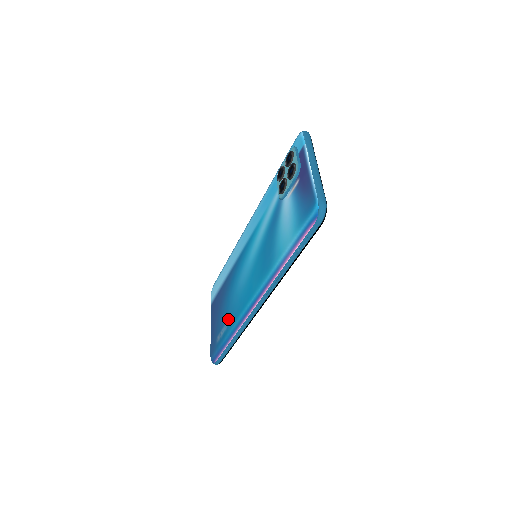
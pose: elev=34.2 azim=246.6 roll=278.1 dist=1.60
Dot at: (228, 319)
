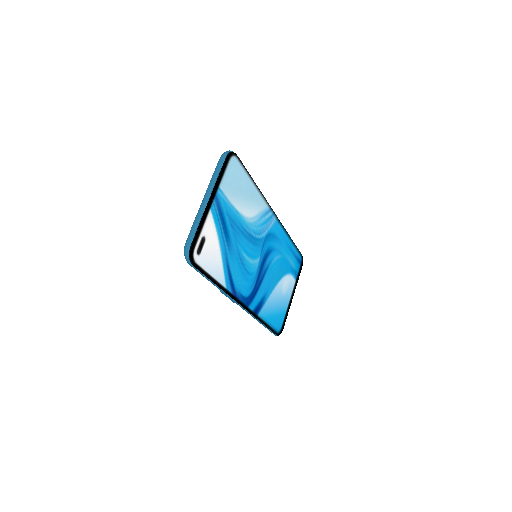
Dot at: occluded
